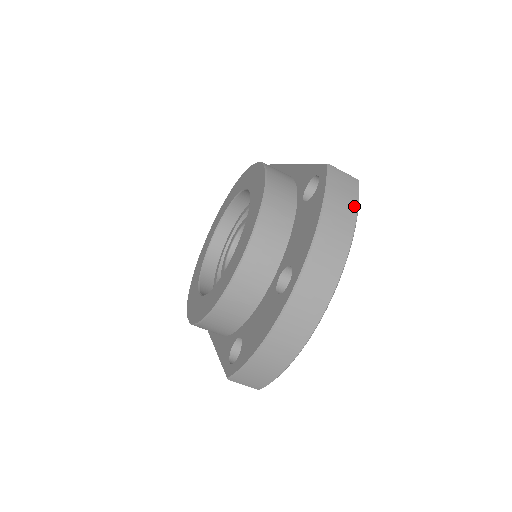
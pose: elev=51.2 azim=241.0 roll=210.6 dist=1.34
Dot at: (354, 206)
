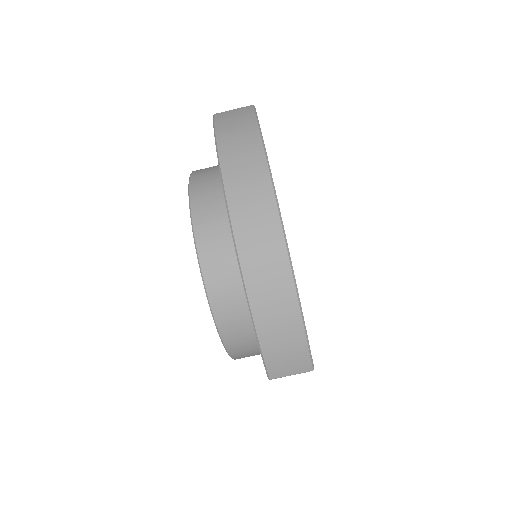
Dot at: (252, 123)
